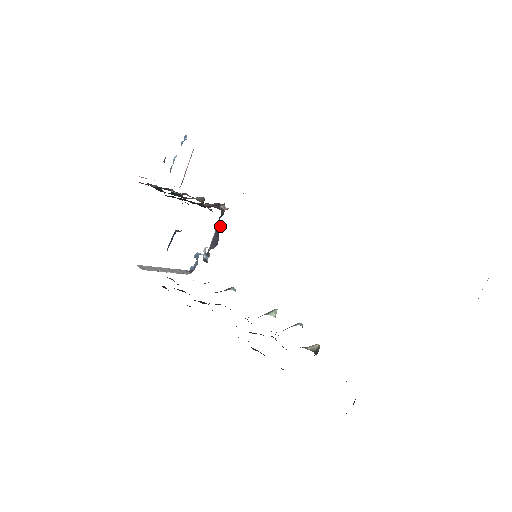
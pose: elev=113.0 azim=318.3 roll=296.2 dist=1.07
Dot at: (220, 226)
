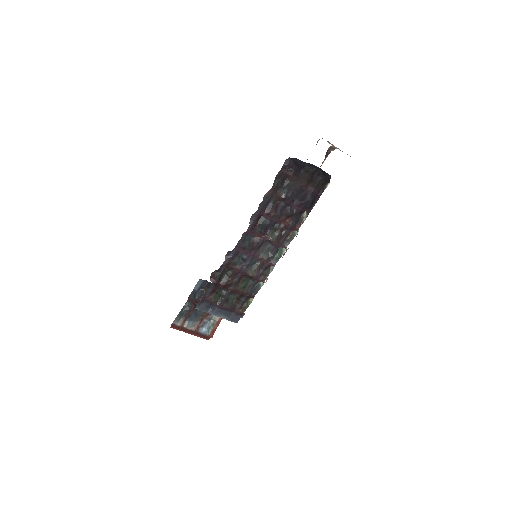
Dot at: occluded
